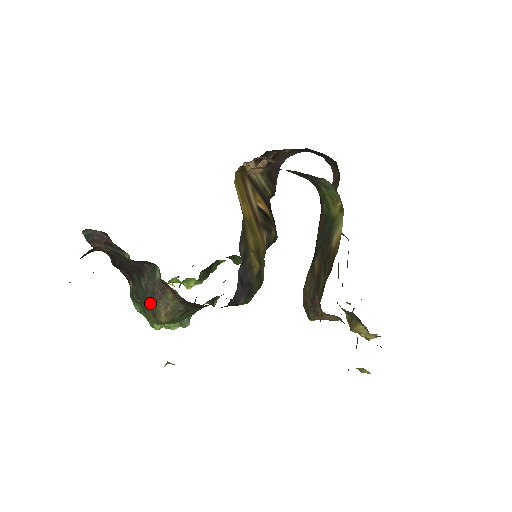
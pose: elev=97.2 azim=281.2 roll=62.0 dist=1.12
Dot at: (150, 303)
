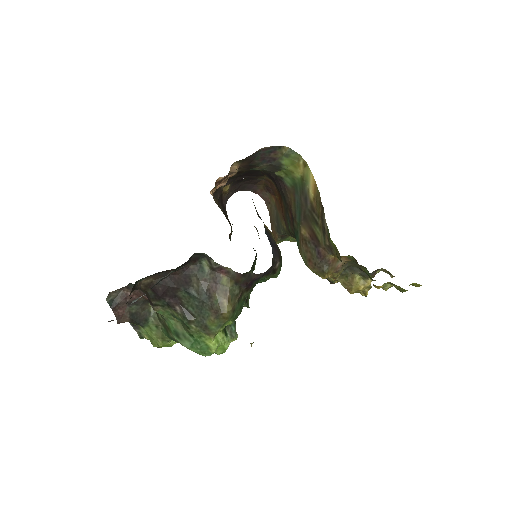
Dot at: (208, 304)
